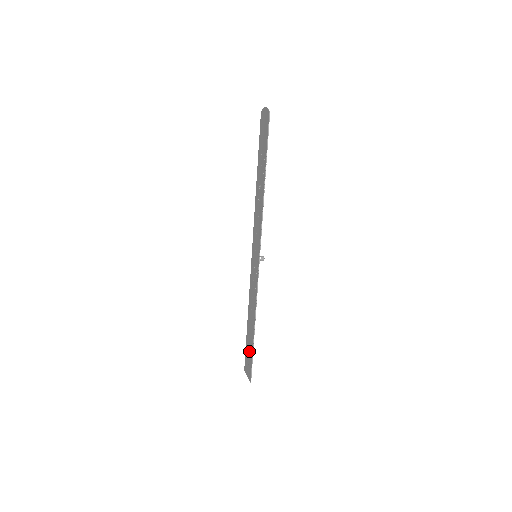
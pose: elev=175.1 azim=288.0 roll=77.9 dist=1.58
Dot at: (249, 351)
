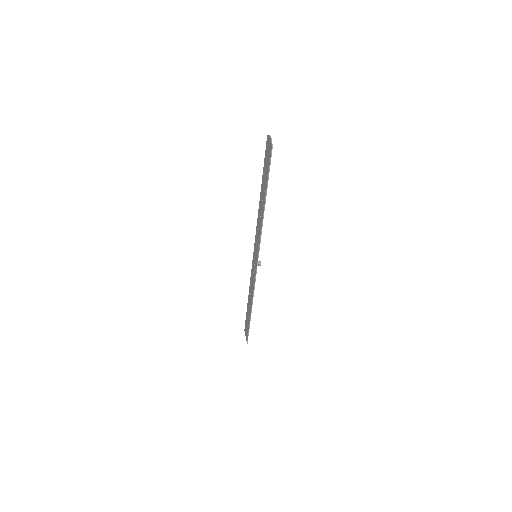
Dot at: (247, 321)
